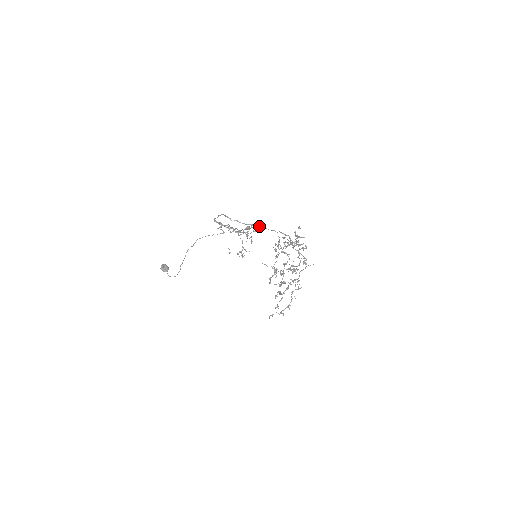
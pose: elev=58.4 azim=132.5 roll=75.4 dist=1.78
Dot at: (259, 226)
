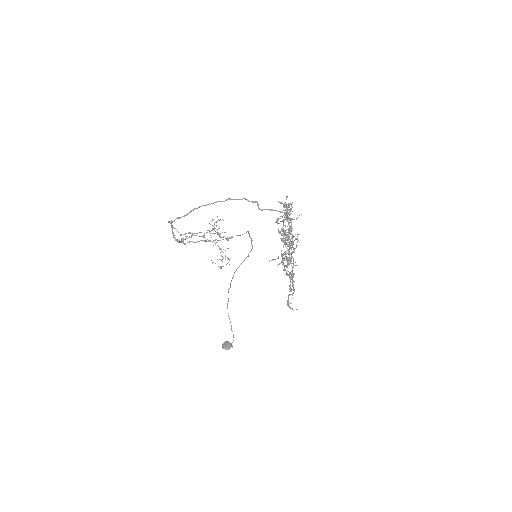
Dot at: (198, 207)
